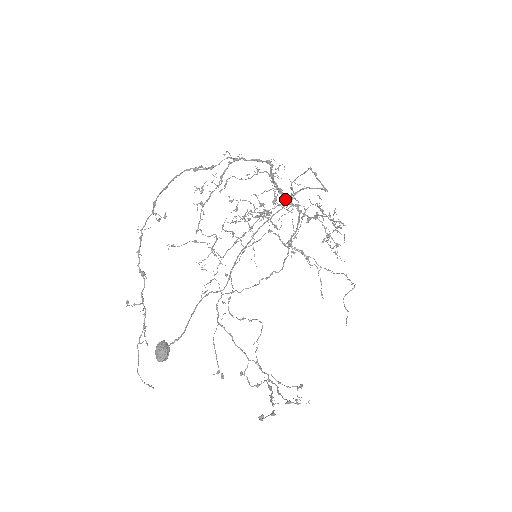
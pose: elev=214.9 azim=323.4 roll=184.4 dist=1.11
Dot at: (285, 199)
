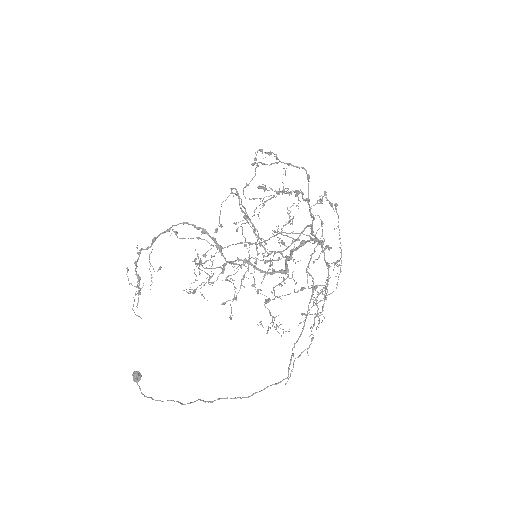
Dot at: (308, 241)
